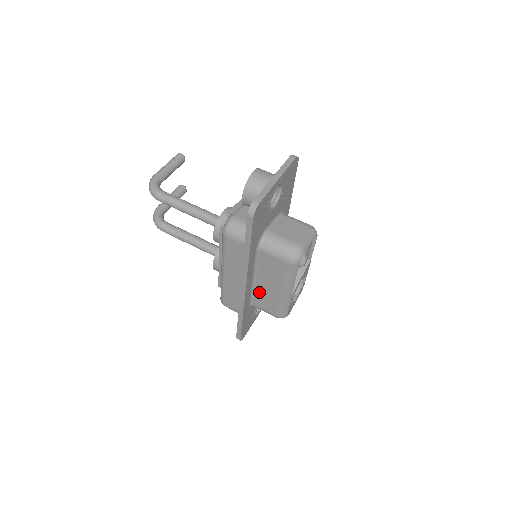
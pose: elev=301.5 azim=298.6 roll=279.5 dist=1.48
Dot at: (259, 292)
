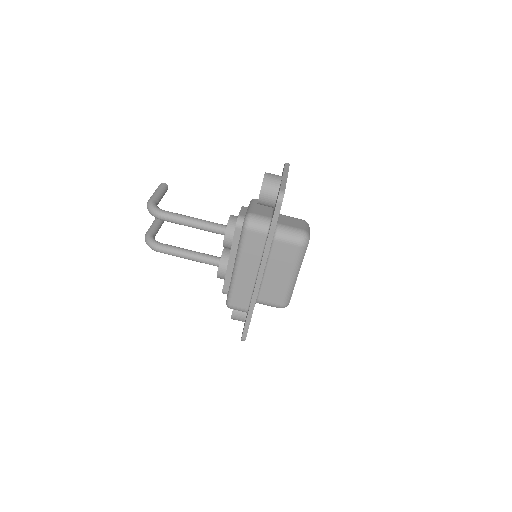
Dot at: (267, 284)
